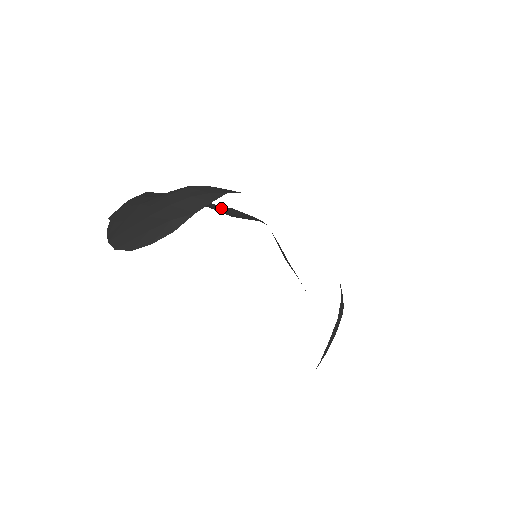
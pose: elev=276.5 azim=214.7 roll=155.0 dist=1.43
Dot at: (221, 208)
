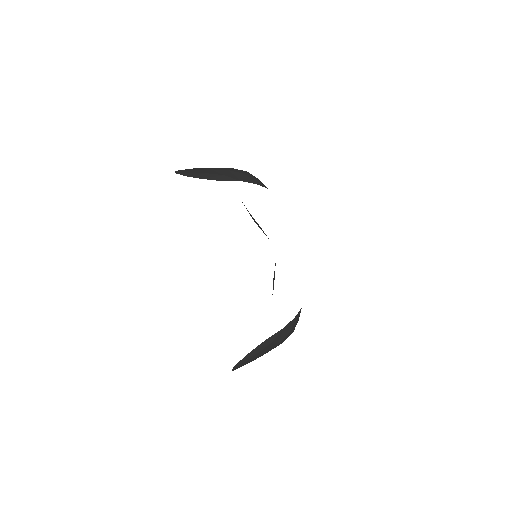
Dot at: (254, 219)
